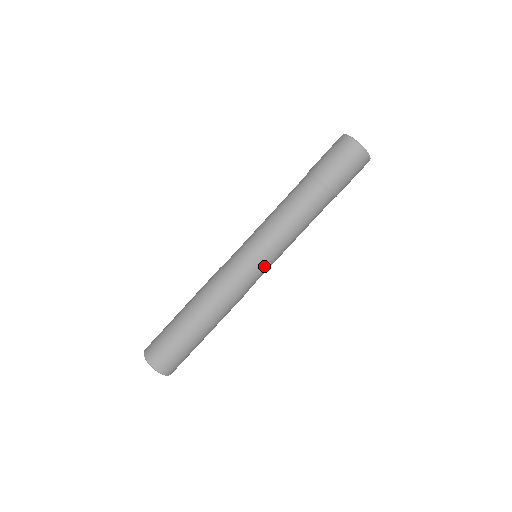
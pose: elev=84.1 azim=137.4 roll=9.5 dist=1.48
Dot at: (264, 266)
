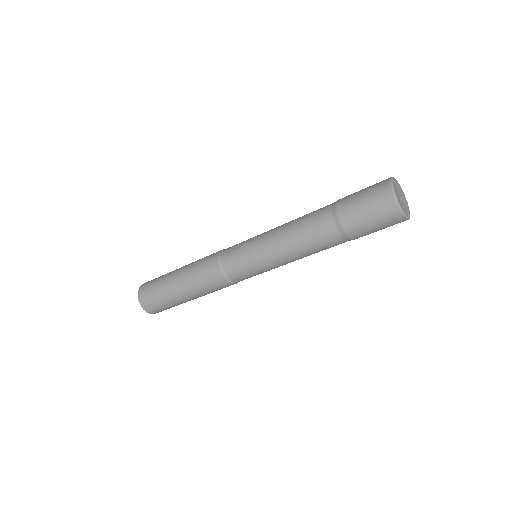
Dot at: (260, 273)
